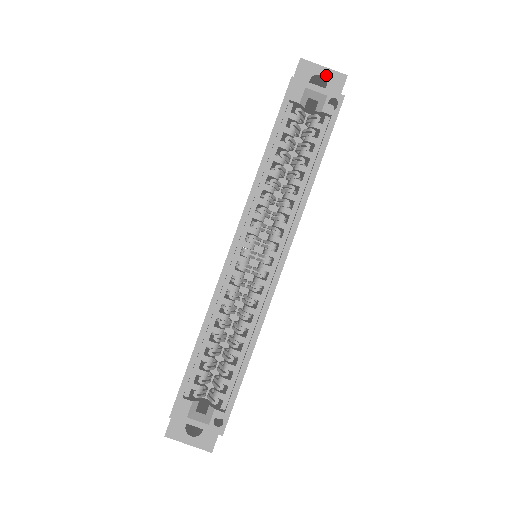
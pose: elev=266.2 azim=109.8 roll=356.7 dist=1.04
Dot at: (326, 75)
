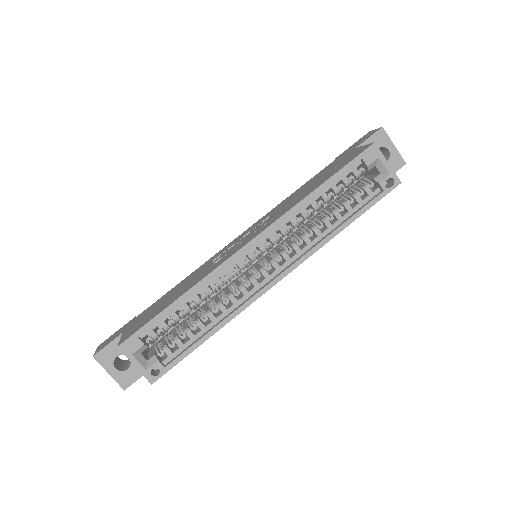
Dot at: (392, 153)
